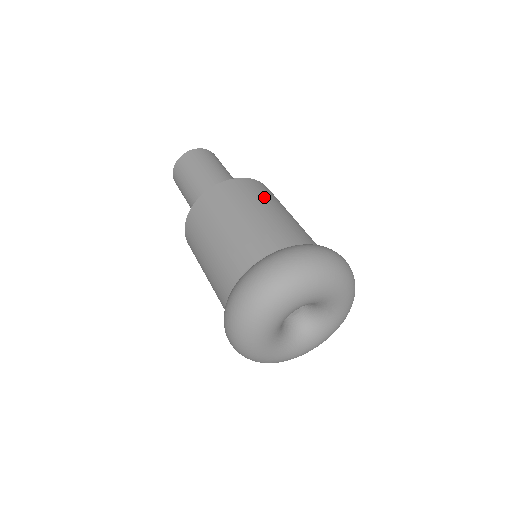
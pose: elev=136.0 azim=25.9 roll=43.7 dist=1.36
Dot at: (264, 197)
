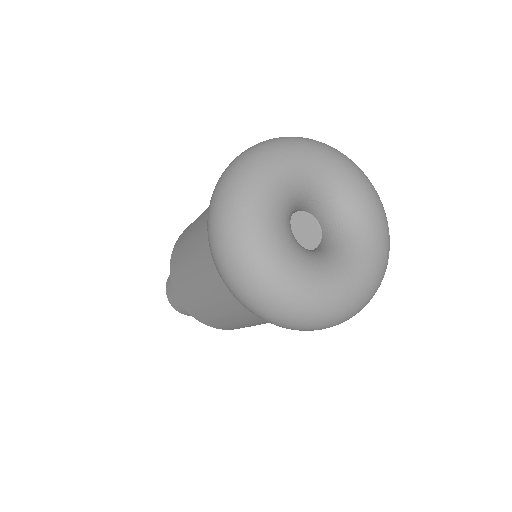
Dot at: occluded
